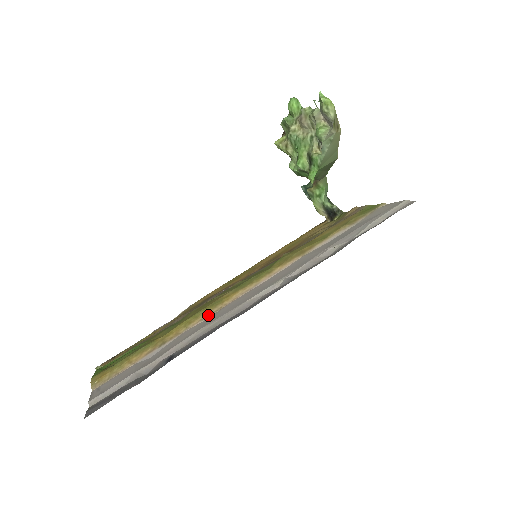
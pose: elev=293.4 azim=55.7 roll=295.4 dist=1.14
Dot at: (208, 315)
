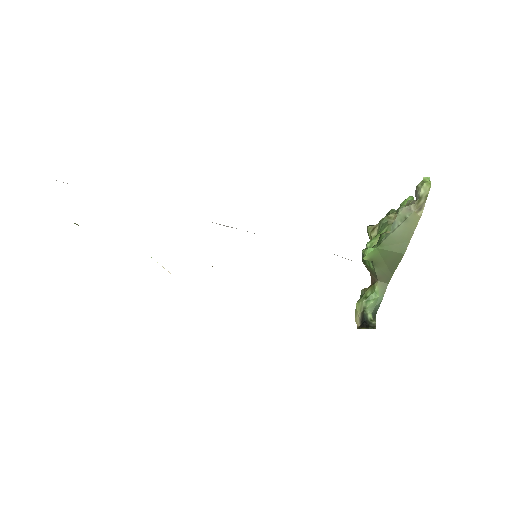
Dot at: occluded
